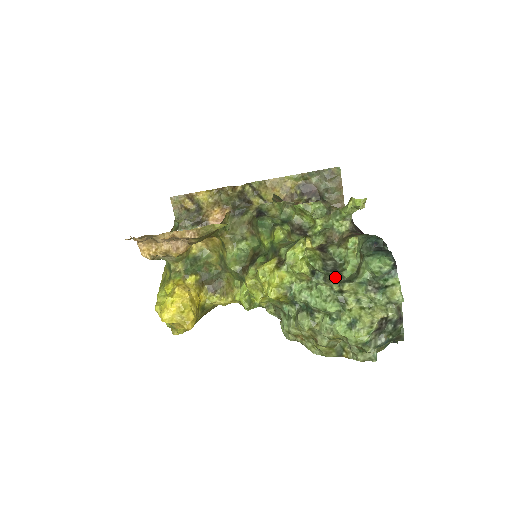
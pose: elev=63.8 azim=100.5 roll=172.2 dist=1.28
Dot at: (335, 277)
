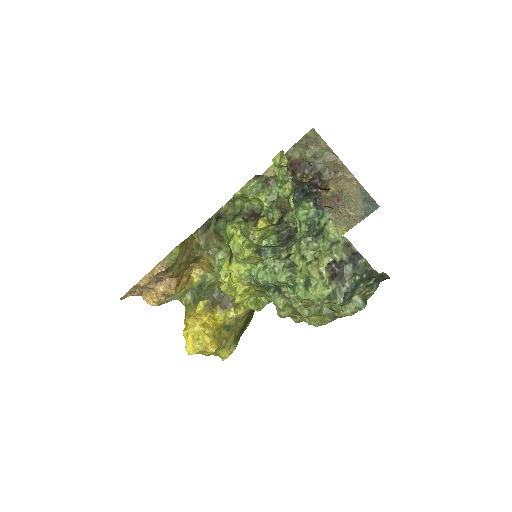
Dot at: (287, 244)
